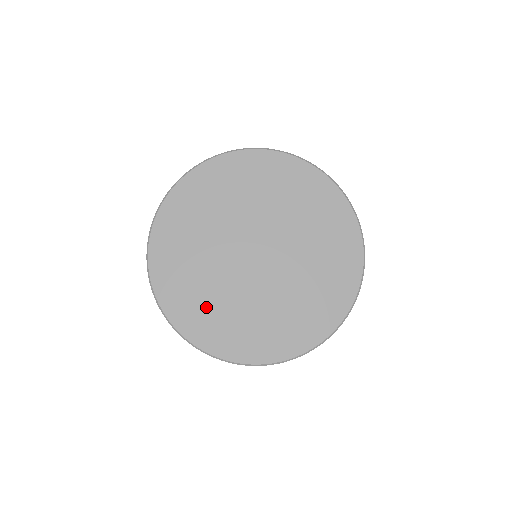
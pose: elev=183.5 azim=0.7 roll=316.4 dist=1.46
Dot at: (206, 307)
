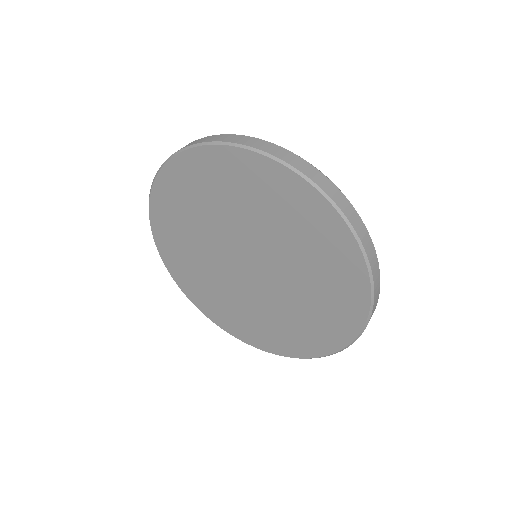
Dot at: (226, 307)
